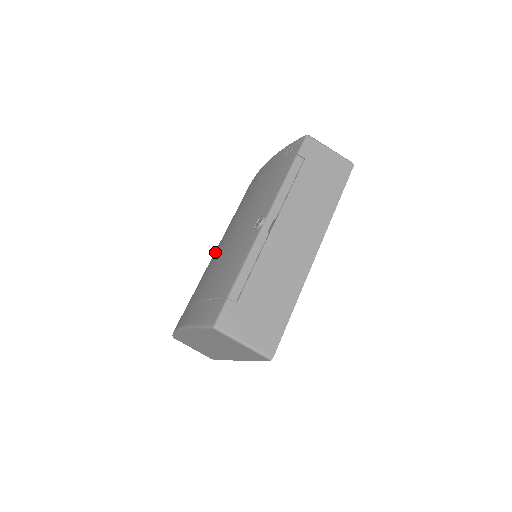
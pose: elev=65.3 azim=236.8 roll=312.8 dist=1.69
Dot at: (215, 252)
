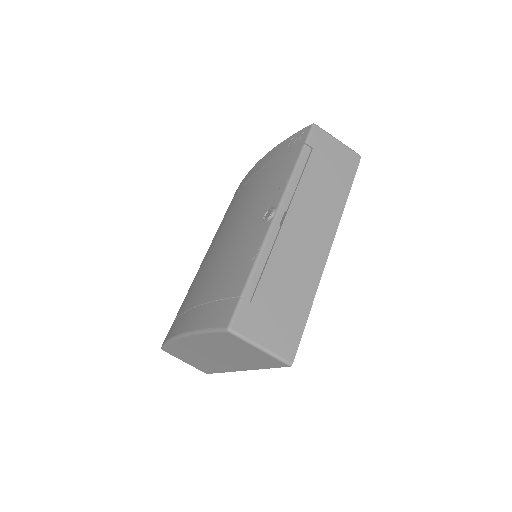
Dot at: (209, 253)
